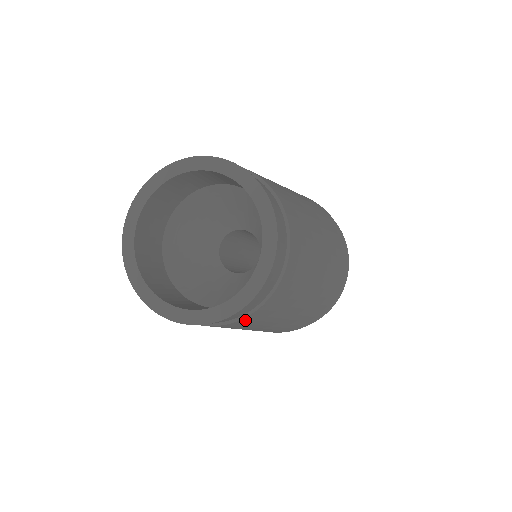
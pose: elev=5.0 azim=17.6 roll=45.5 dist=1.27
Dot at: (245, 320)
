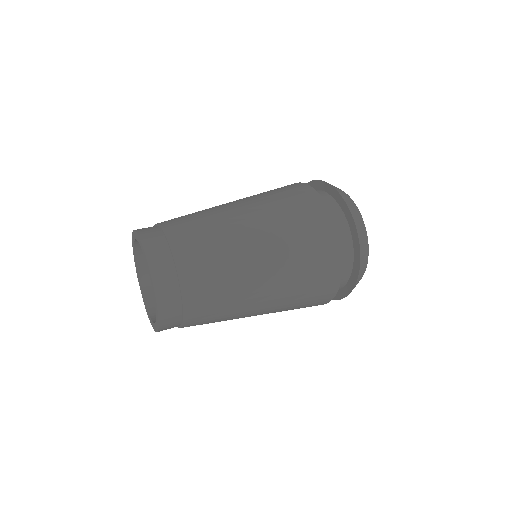
Dot at: (189, 325)
